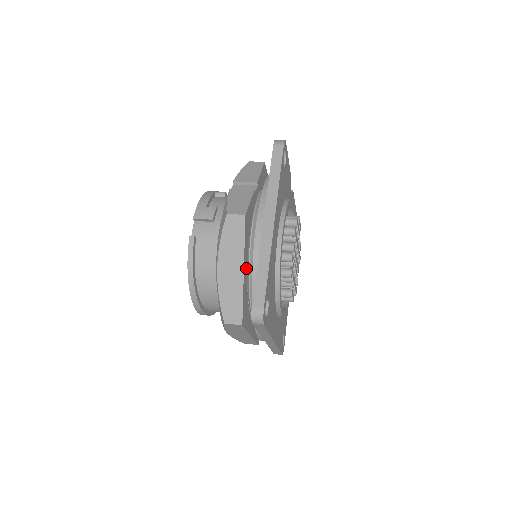
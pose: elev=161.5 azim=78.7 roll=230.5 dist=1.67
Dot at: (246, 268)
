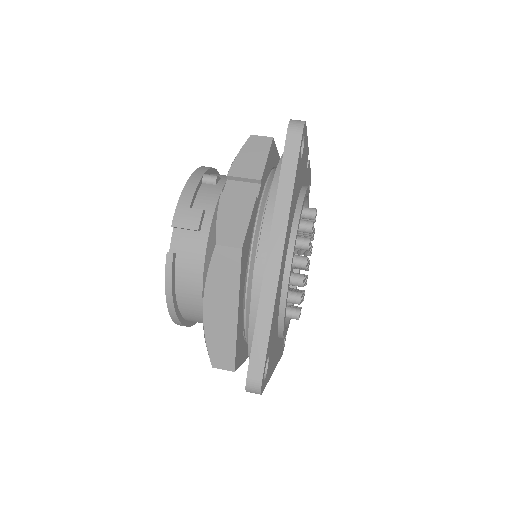
Dot at: (241, 305)
